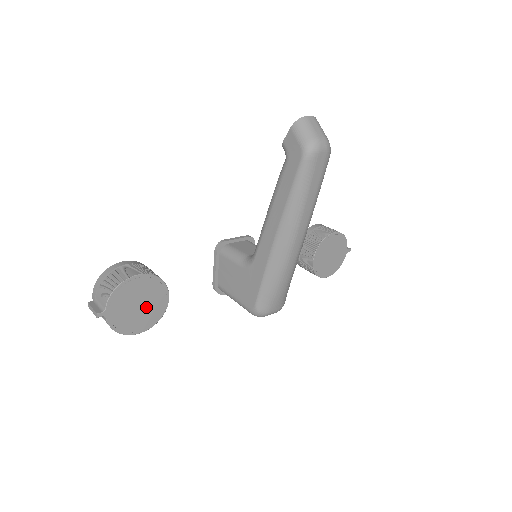
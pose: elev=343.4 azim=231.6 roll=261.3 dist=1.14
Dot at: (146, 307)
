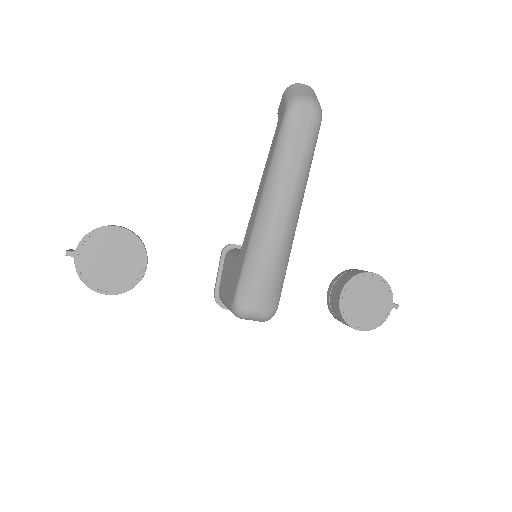
Dot at: (119, 266)
